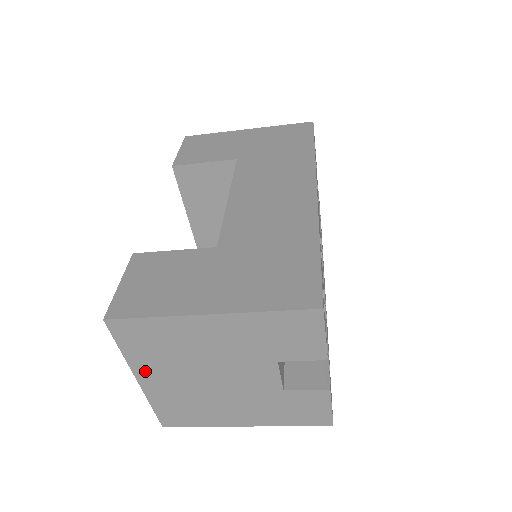
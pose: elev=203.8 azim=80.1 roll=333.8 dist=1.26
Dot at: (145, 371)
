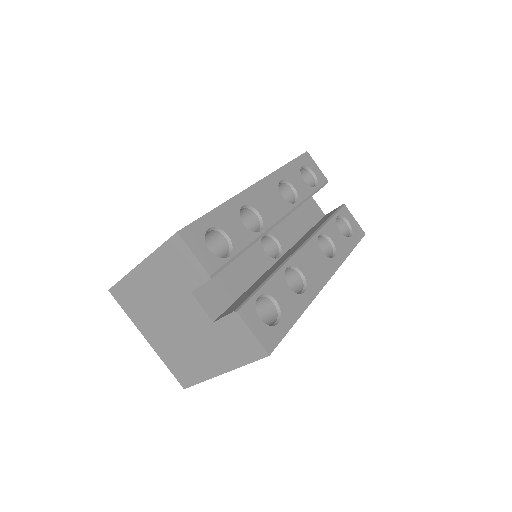
Dot at: (145, 329)
